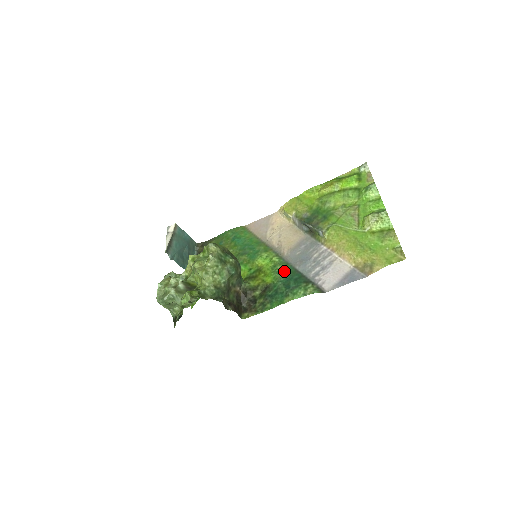
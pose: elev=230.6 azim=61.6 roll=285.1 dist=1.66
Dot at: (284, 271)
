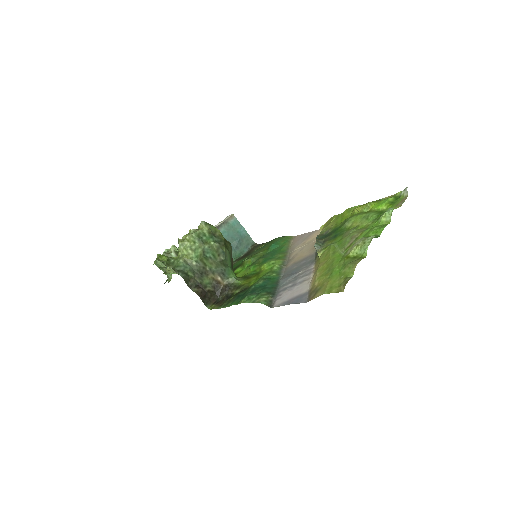
Dot at: (267, 278)
